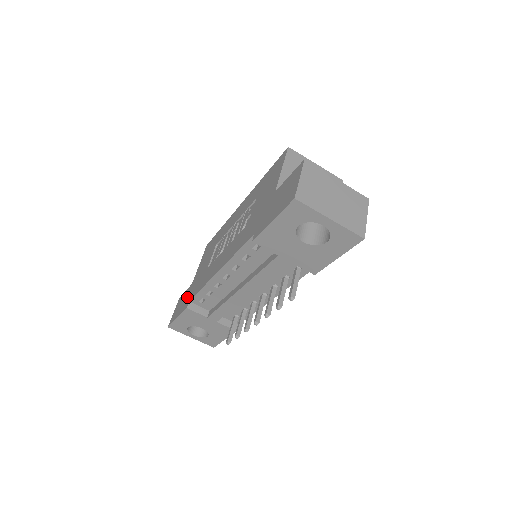
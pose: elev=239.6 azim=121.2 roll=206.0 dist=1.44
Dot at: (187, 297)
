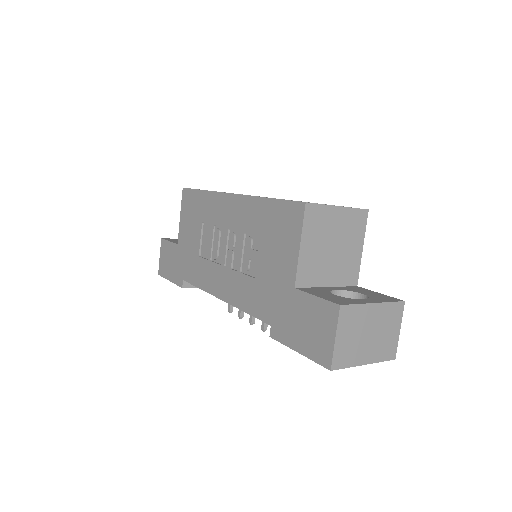
Dot at: (177, 264)
